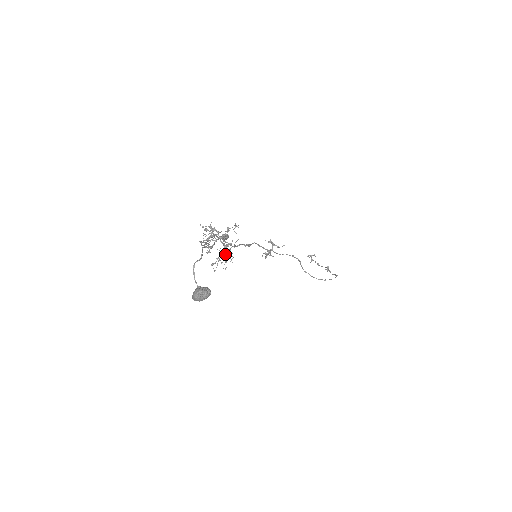
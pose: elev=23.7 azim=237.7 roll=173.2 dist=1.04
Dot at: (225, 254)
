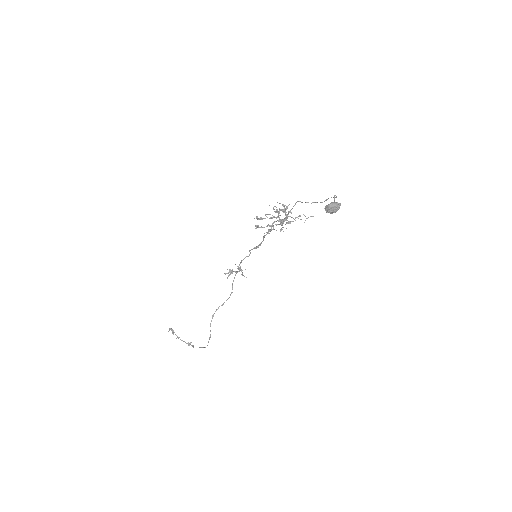
Dot at: occluded
